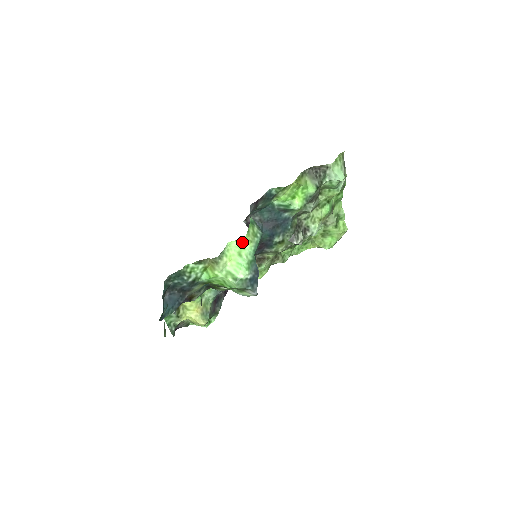
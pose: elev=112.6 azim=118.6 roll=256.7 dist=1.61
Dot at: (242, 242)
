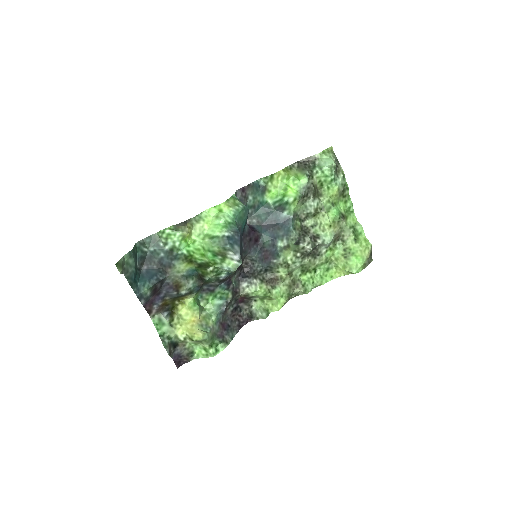
Dot at: (220, 207)
